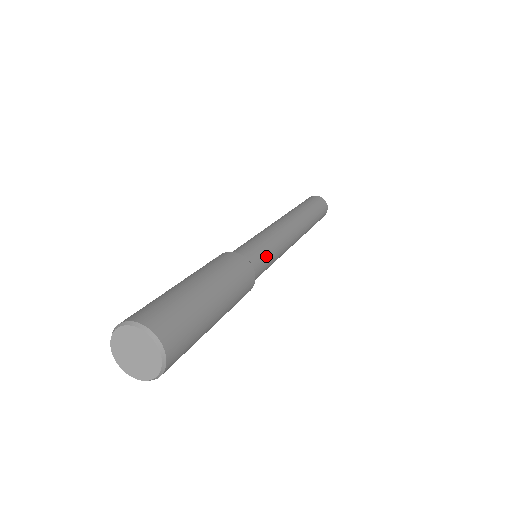
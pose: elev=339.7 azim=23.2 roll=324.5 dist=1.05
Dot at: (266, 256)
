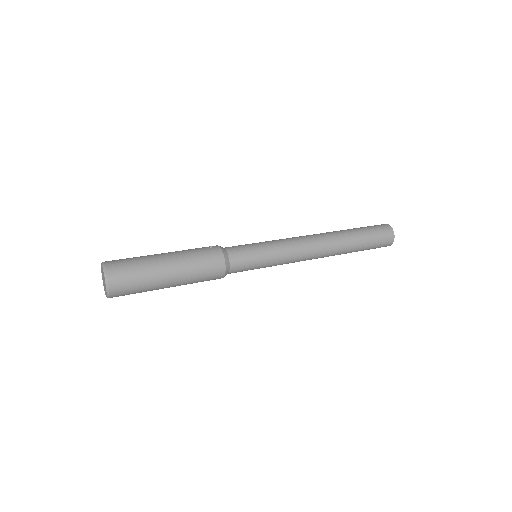
Dot at: (253, 263)
